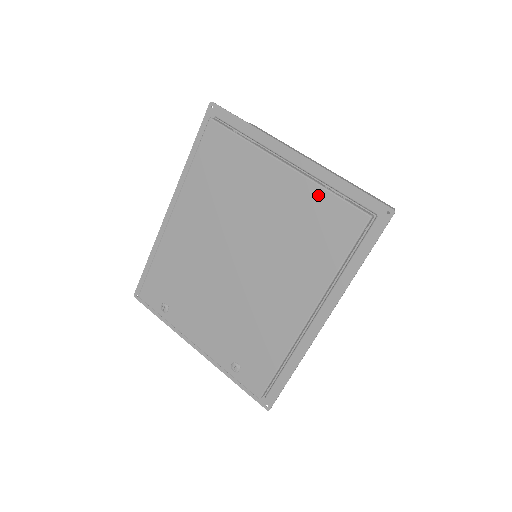
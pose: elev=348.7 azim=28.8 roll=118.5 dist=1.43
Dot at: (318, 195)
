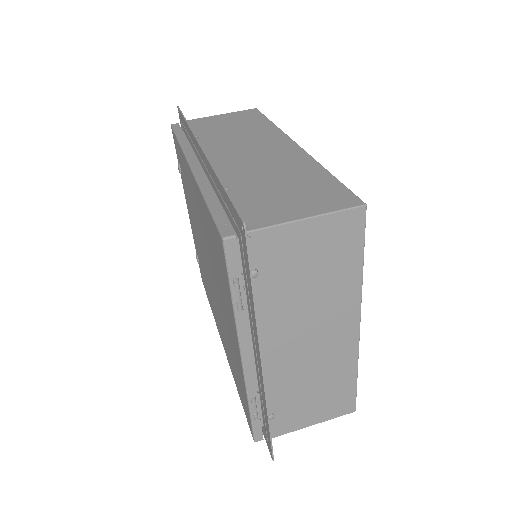
Dot at: (244, 391)
